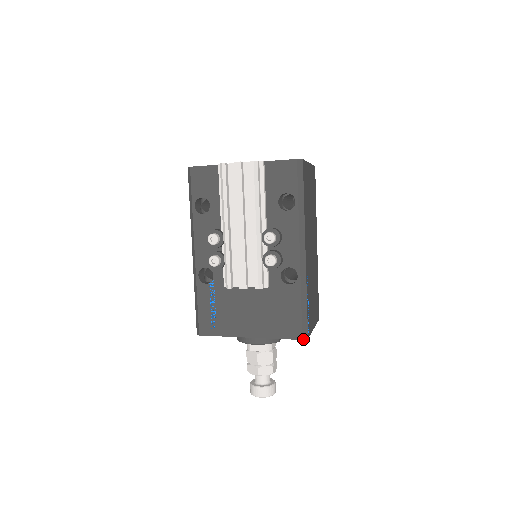
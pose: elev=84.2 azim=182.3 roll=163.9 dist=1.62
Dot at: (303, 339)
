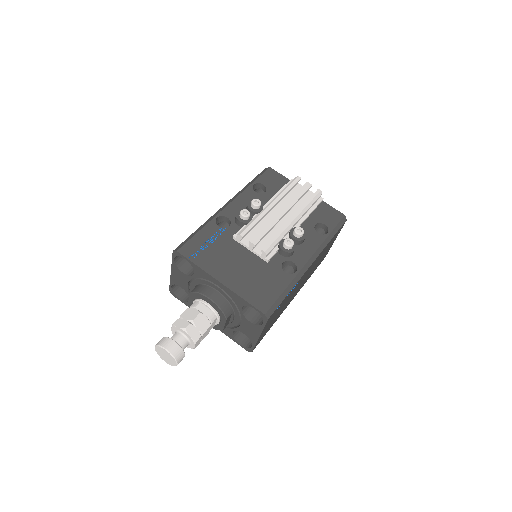
Dot at: (266, 315)
